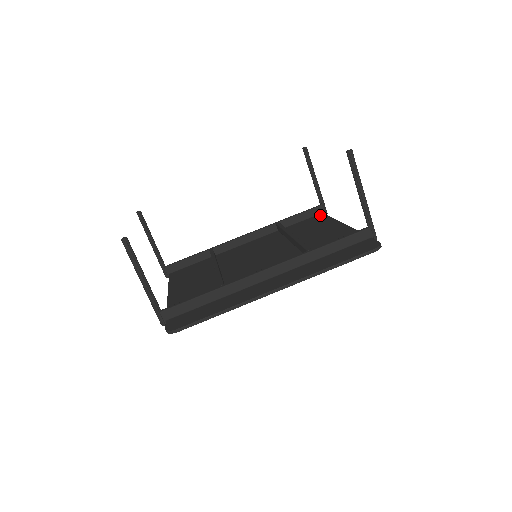
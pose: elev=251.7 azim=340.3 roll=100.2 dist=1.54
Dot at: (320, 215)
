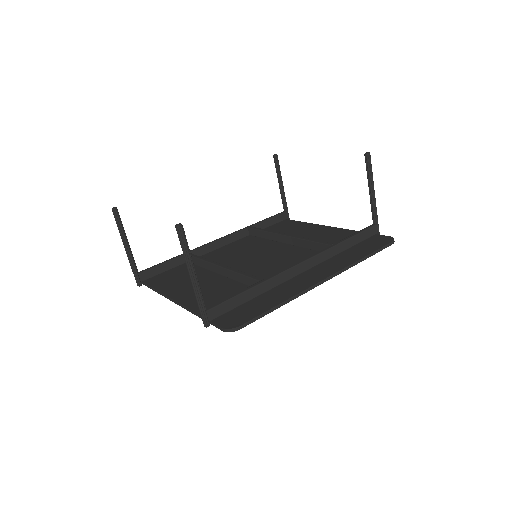
Dot at: (286, 221)
